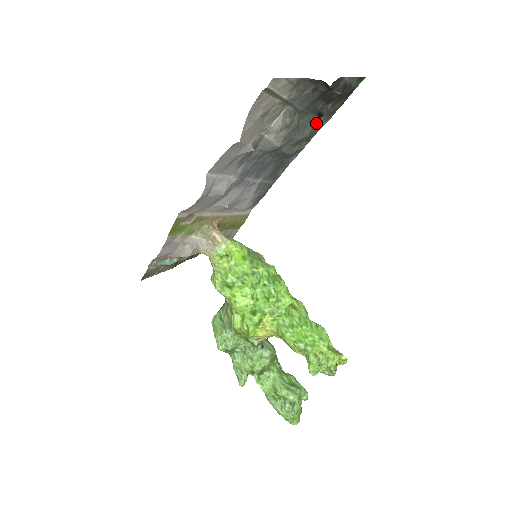
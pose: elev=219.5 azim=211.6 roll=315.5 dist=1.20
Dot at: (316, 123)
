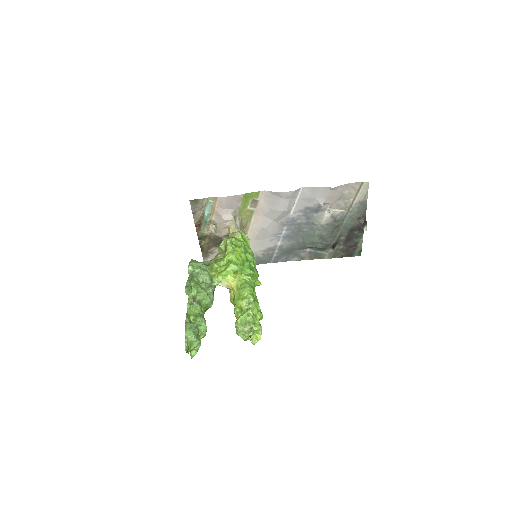
Dot at: (327, 249)
